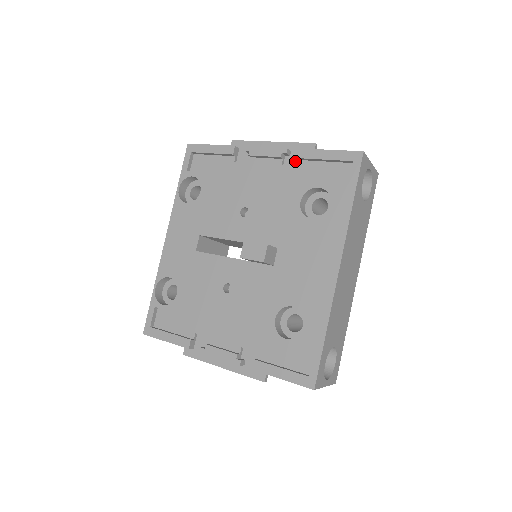
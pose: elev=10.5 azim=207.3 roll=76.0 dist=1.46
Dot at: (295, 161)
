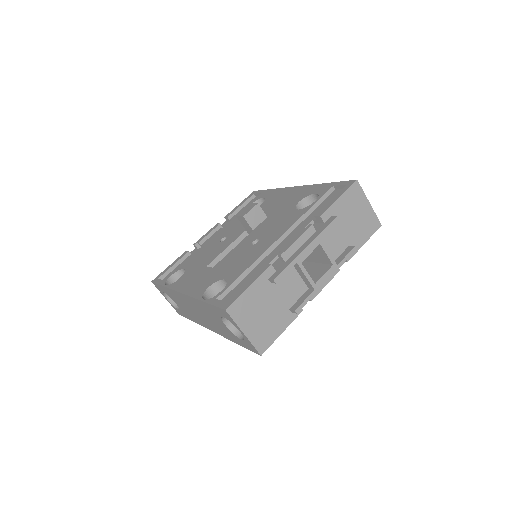
Dot at: occluded
